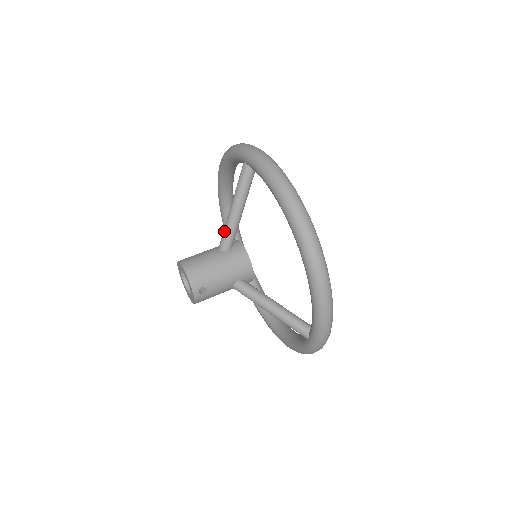
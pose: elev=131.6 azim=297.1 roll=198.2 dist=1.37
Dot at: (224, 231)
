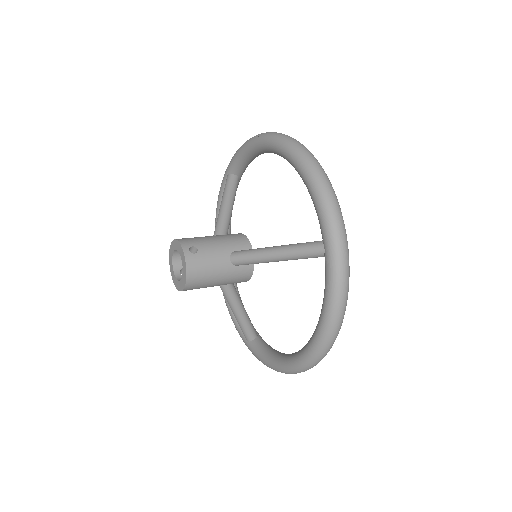
Dot at: (216, 224)
